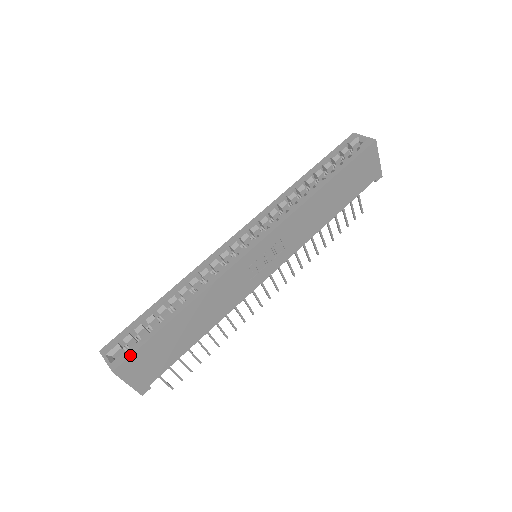
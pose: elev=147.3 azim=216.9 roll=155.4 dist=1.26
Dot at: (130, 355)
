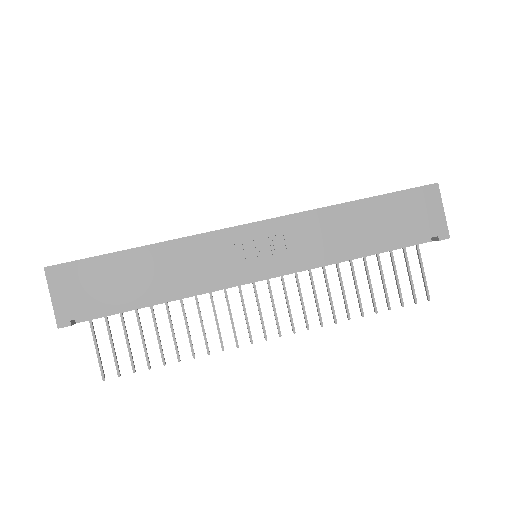
Dot at: occluded
